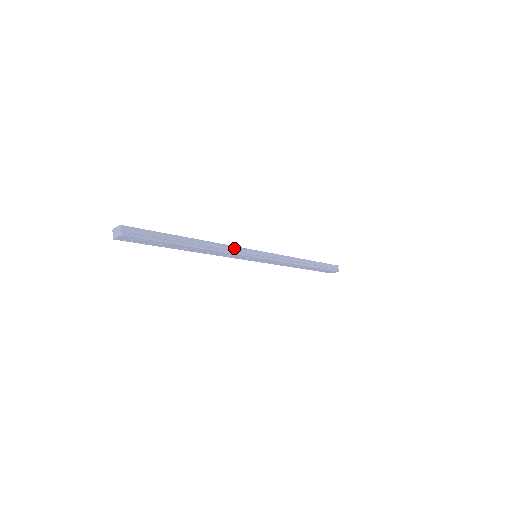
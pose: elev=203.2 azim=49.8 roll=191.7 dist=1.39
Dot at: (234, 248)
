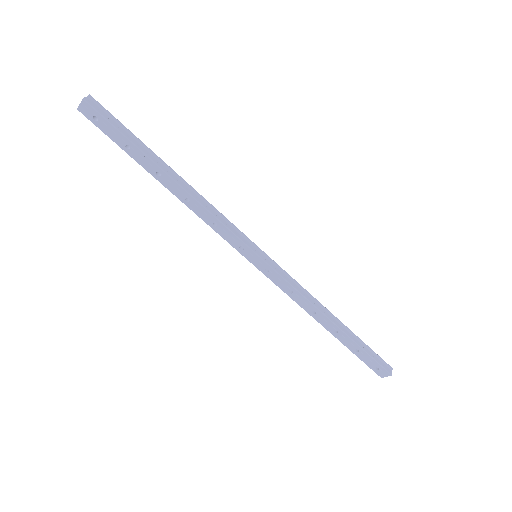
Dot at: (224, 219)
